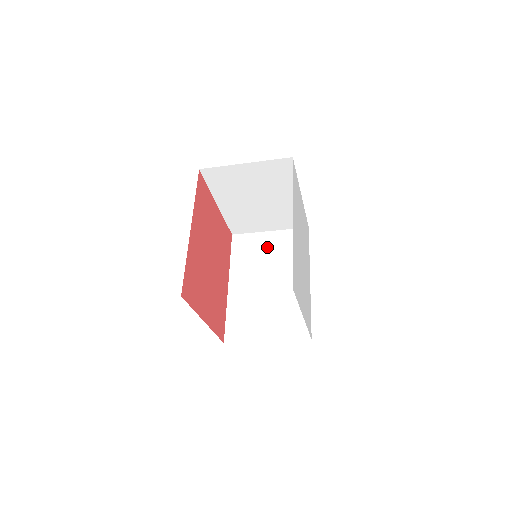
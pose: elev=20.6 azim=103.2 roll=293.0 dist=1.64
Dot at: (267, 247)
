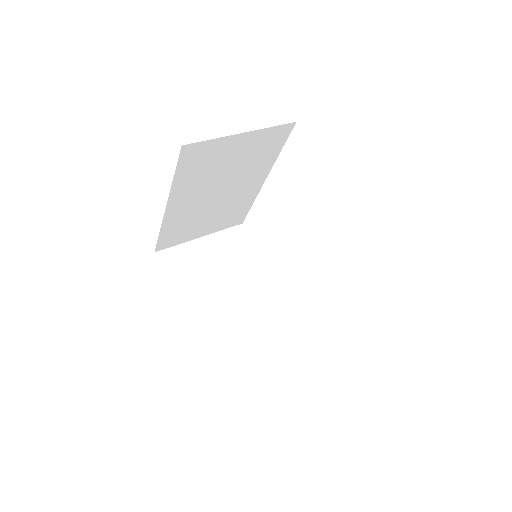
Dot at: (232, 156)
